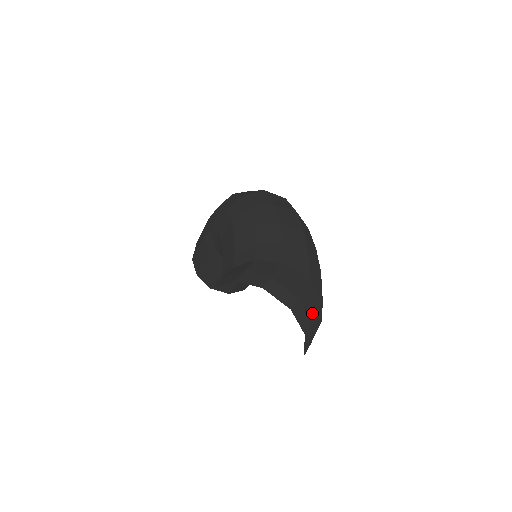
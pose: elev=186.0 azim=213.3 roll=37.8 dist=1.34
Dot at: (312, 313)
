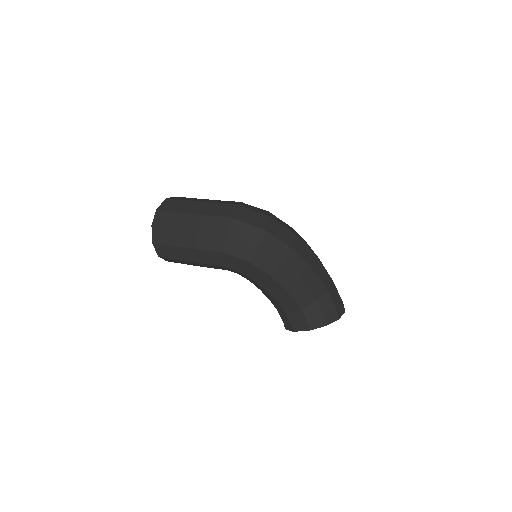
Dot at: occluded
